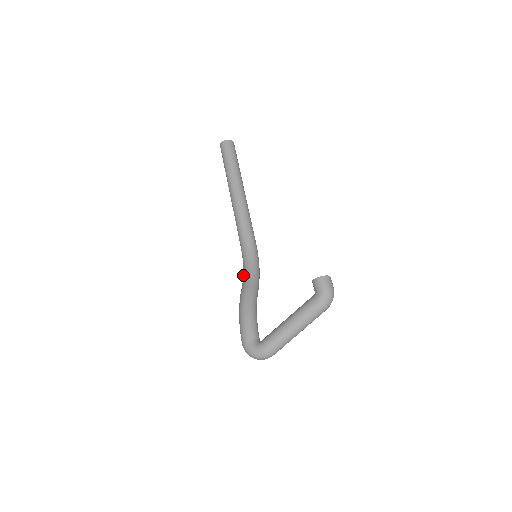
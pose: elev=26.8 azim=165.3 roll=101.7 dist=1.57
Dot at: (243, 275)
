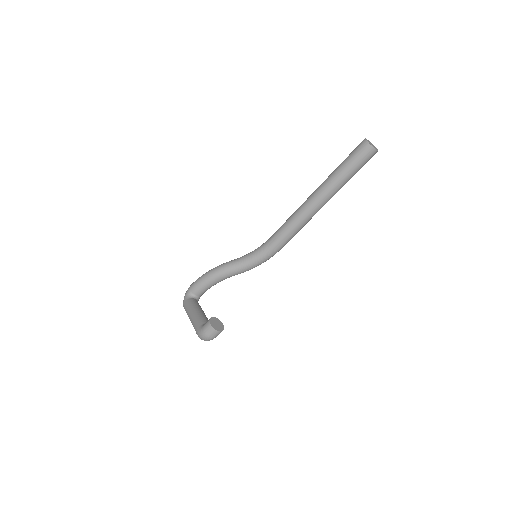
Dot at: (246, 254)
